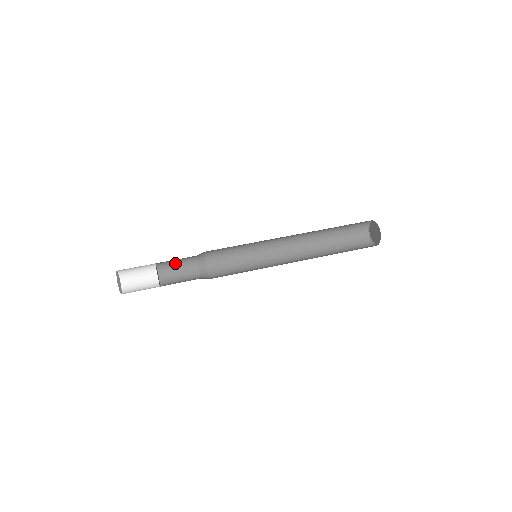
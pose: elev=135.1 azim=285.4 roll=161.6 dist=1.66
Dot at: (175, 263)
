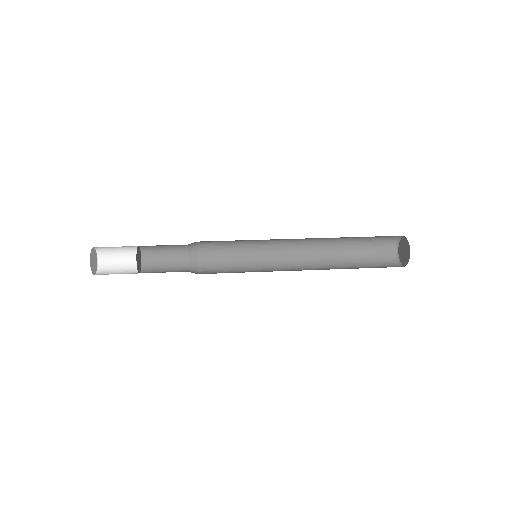
Dot at: (163, 266)
